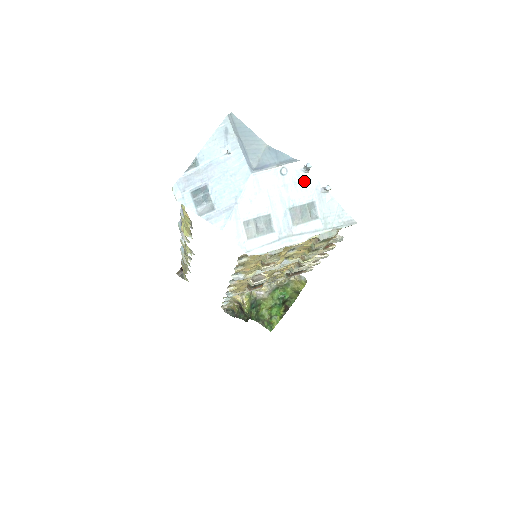
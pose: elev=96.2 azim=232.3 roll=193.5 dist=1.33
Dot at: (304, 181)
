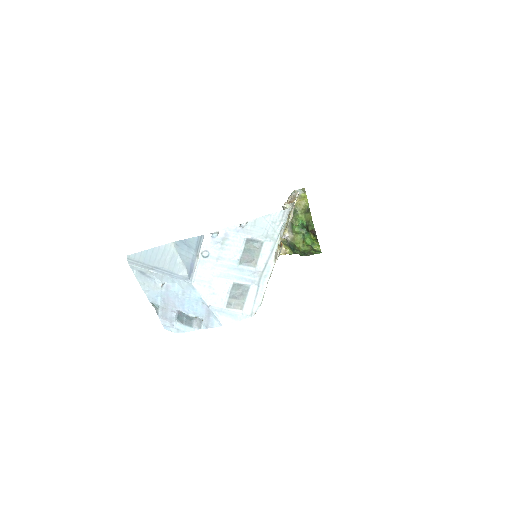
Dot at: (224, 239)
